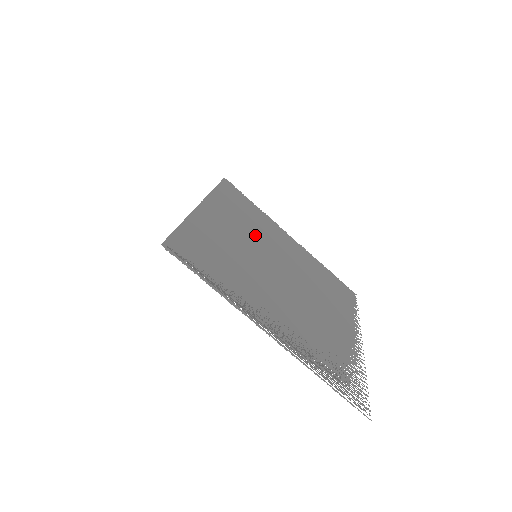
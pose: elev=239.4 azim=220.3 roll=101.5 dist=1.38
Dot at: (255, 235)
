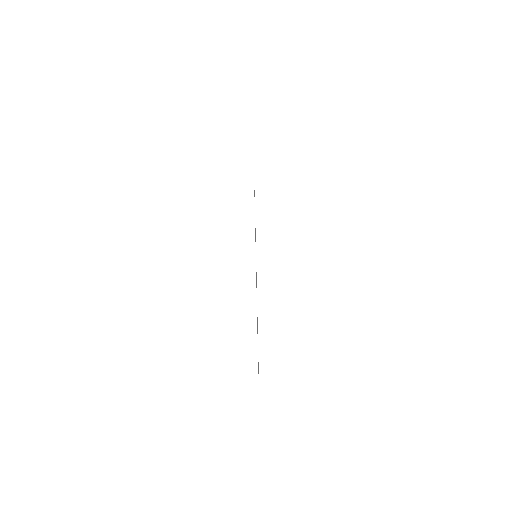
Dot at: occluded
